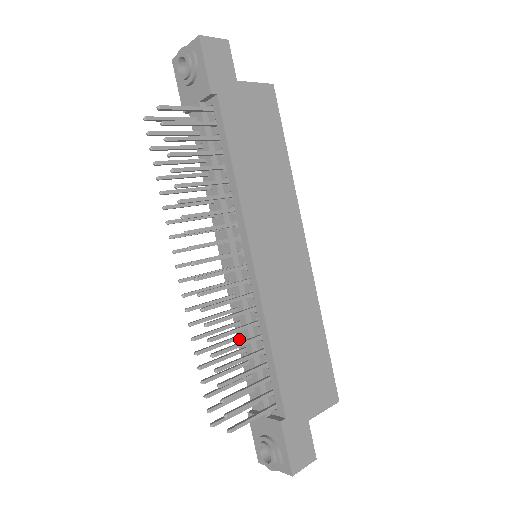
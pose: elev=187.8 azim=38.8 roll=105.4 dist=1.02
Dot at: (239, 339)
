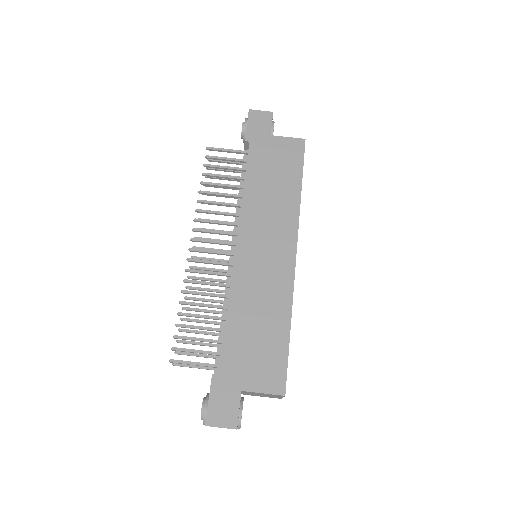
Dot at: occluded
